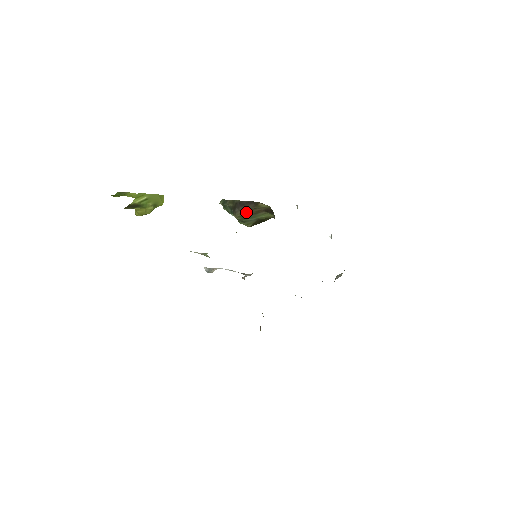
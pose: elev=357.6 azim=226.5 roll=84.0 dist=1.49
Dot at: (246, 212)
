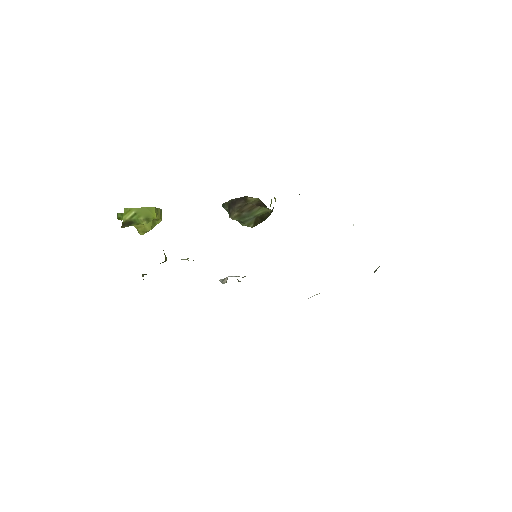
Dot at: (240, 211)
